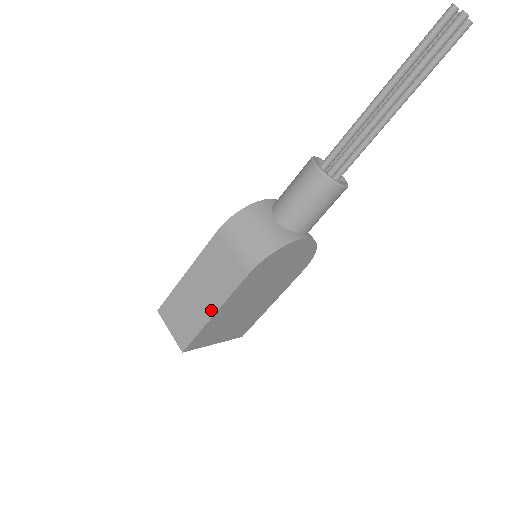
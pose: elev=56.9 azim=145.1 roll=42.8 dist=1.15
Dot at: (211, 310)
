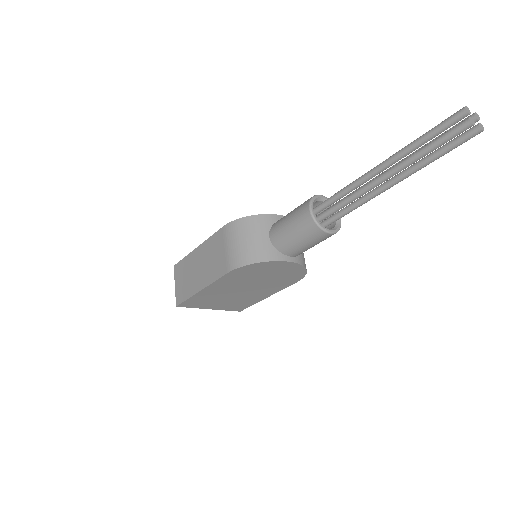
Dot at: (200, 286)
